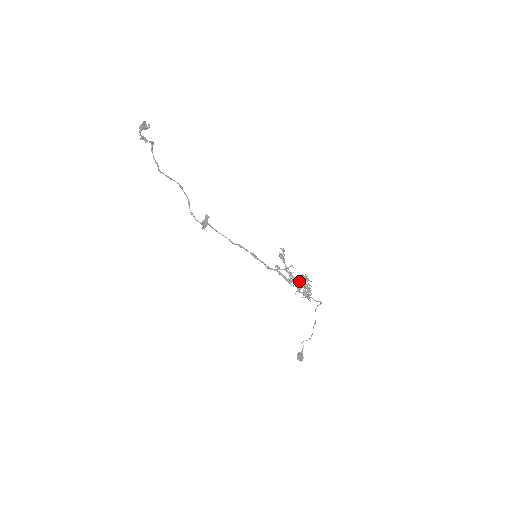
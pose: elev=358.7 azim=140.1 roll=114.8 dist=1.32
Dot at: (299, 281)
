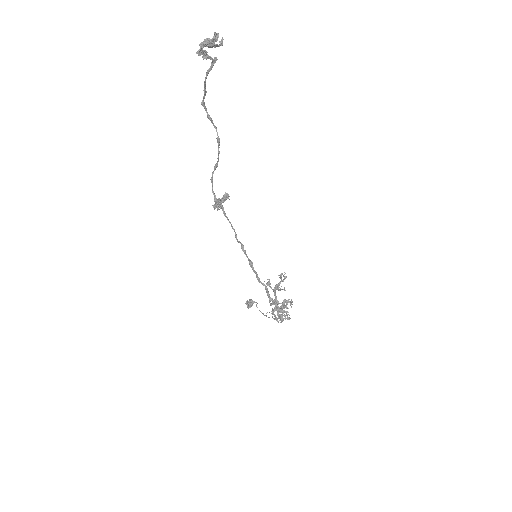
Dot at: (278, 310)
